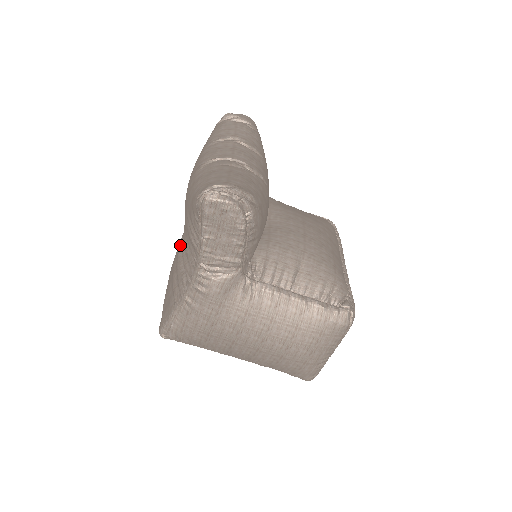
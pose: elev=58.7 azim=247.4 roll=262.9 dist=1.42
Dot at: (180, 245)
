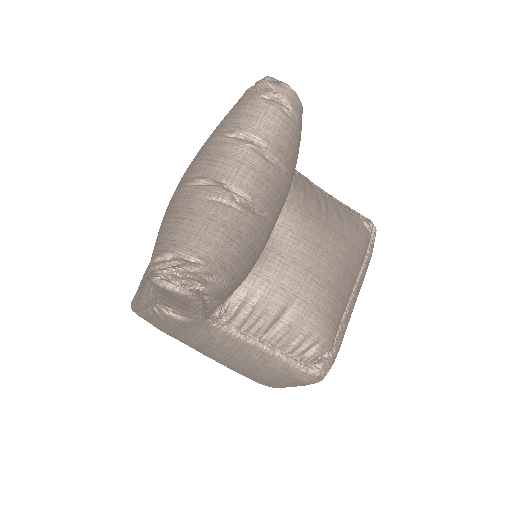
Dot at: occluded
